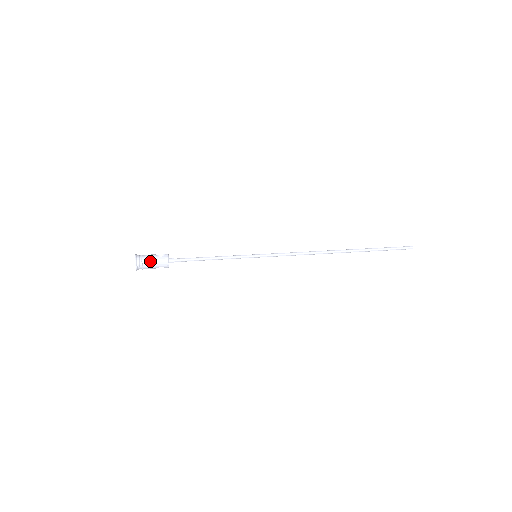
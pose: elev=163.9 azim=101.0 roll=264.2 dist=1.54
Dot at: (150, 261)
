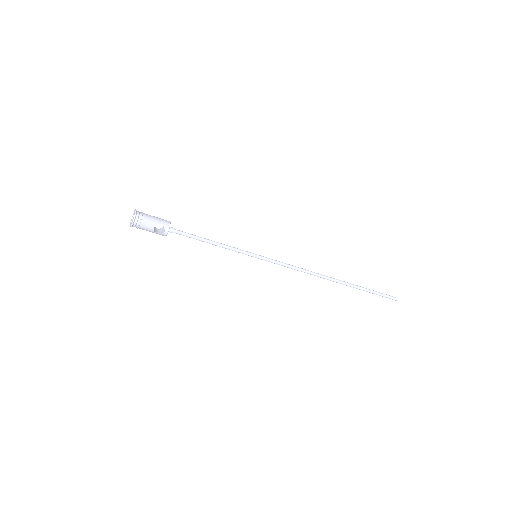
Dot at: occluded
